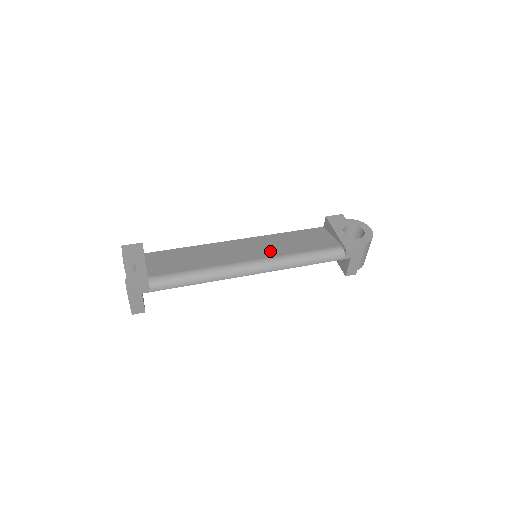
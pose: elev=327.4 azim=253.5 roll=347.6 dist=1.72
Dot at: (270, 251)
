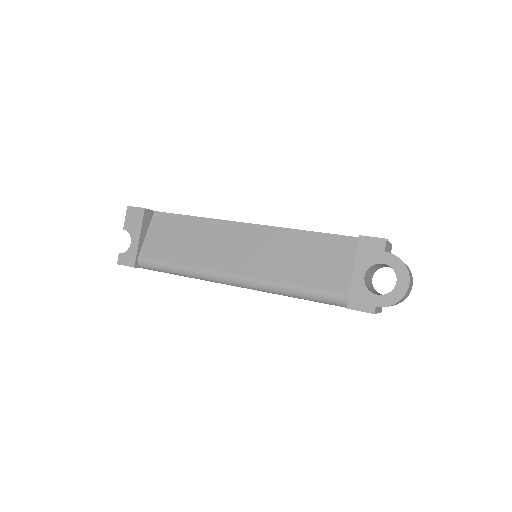
Dot at: (263, 265)
